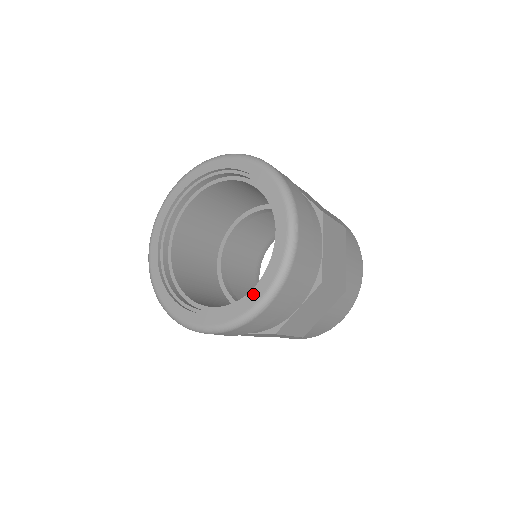
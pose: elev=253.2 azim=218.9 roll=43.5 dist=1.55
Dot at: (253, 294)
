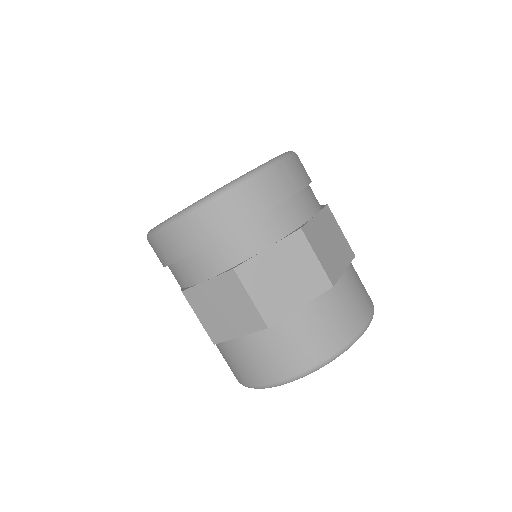
Dot at: occluded
